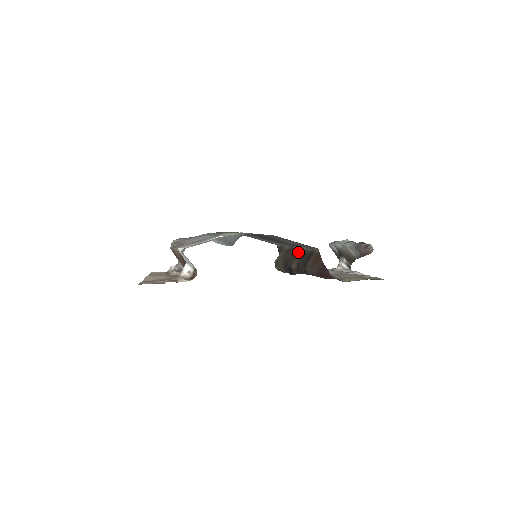
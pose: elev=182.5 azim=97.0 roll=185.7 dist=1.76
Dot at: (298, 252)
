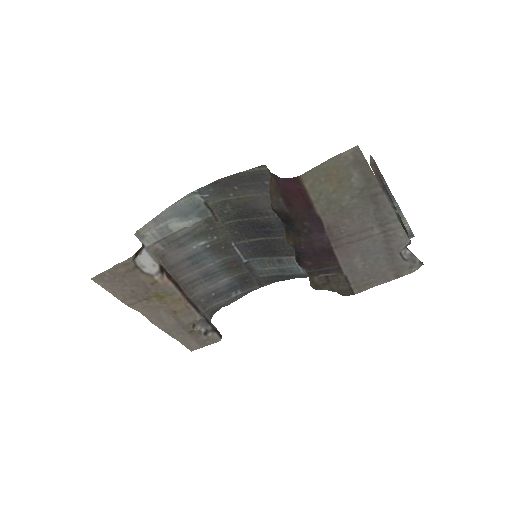
Dot at: occluded
